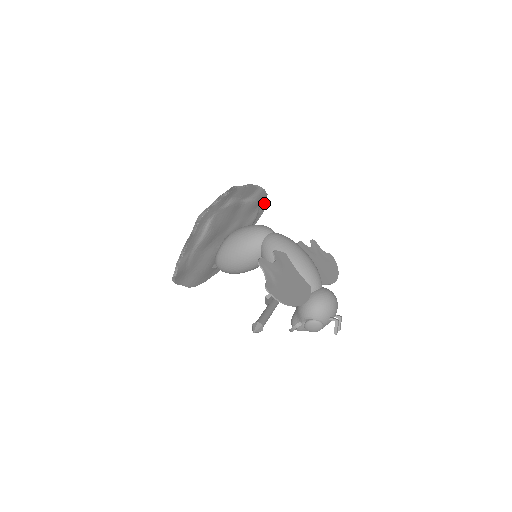
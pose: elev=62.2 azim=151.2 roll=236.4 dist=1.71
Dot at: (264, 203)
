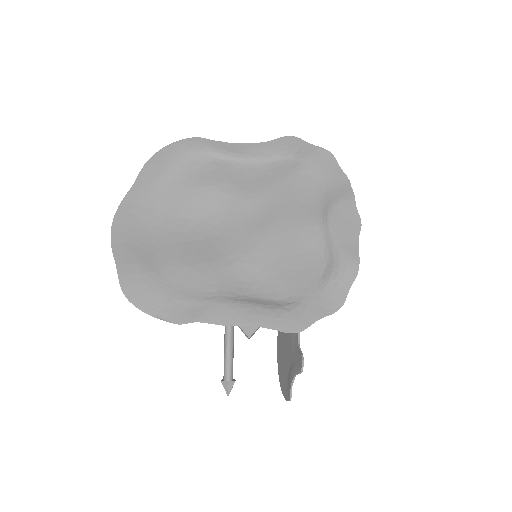
Dot at: (311, 150)
